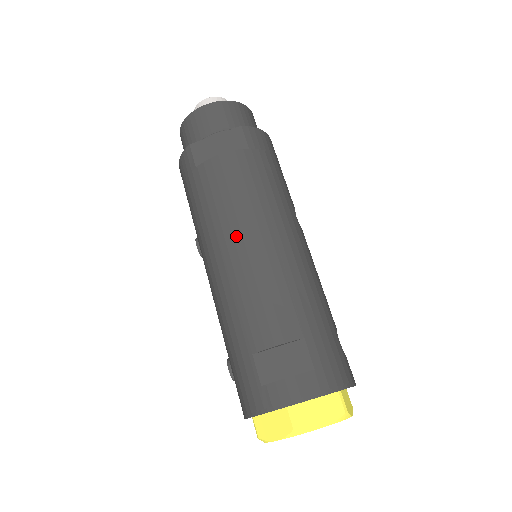
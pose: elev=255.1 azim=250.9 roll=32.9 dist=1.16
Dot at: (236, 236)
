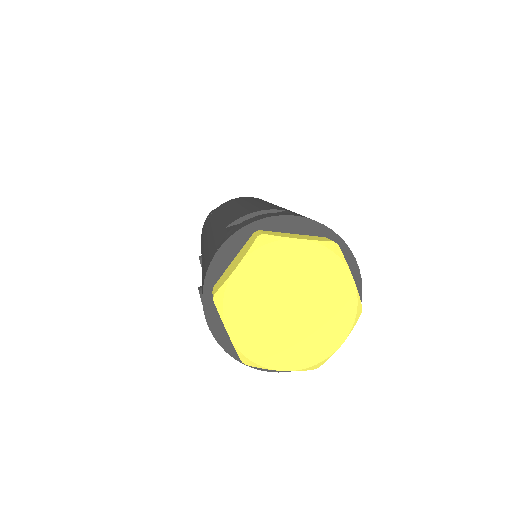
Dot at: (233, 206)
